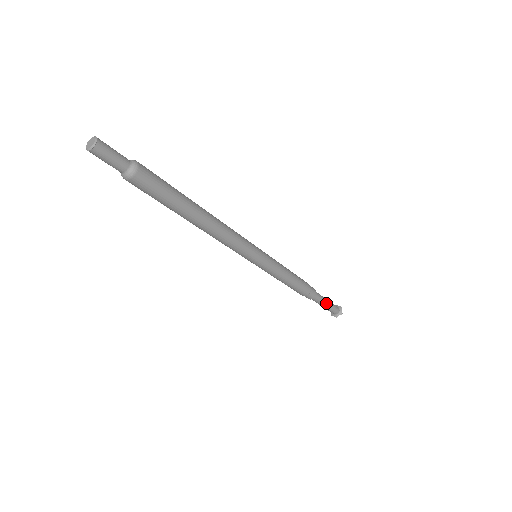
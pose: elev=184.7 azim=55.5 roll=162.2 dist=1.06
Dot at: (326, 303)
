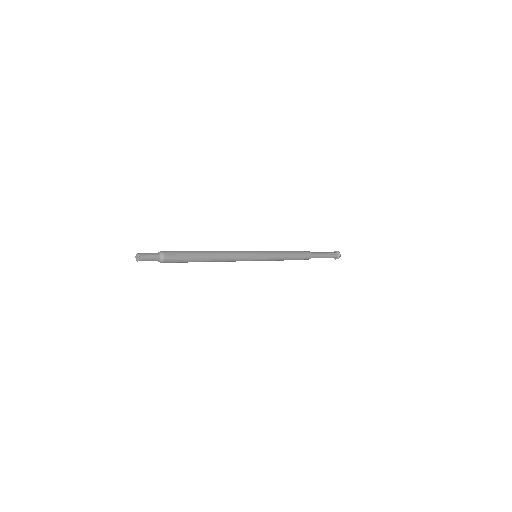
Dot at: (323, 257)
